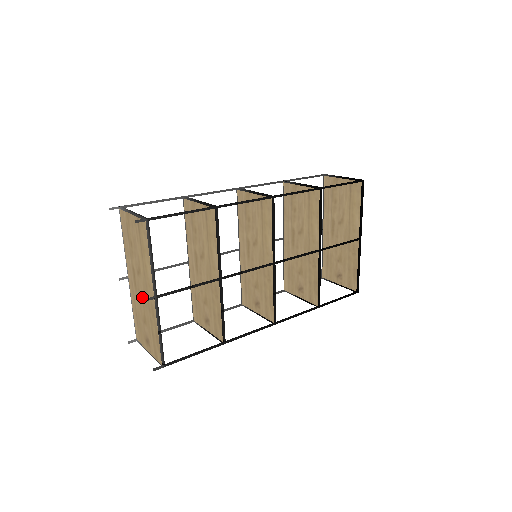
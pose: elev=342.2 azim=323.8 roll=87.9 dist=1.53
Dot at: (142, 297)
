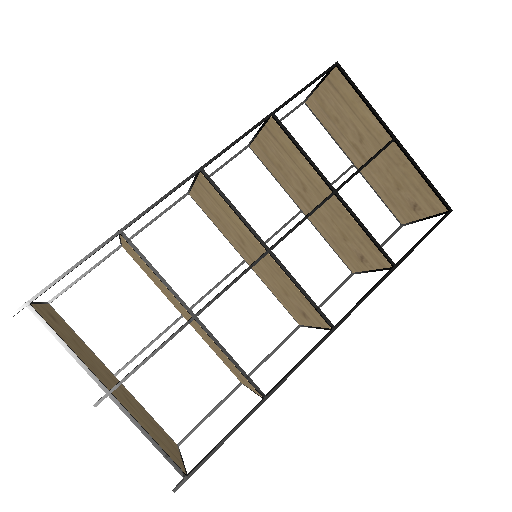
Dot at: occluded
